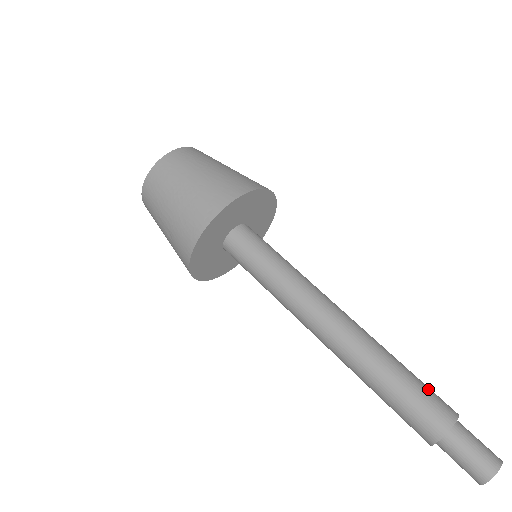
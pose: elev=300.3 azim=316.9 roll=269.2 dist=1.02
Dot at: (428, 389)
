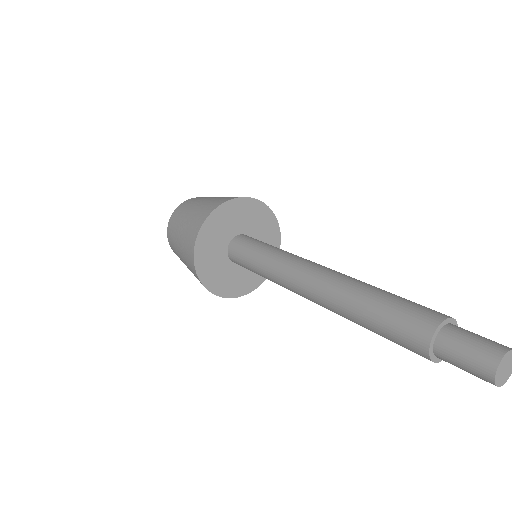
Dot at: (412, 303)
